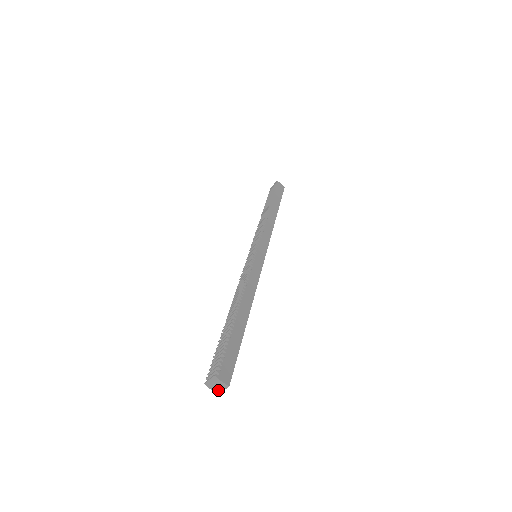
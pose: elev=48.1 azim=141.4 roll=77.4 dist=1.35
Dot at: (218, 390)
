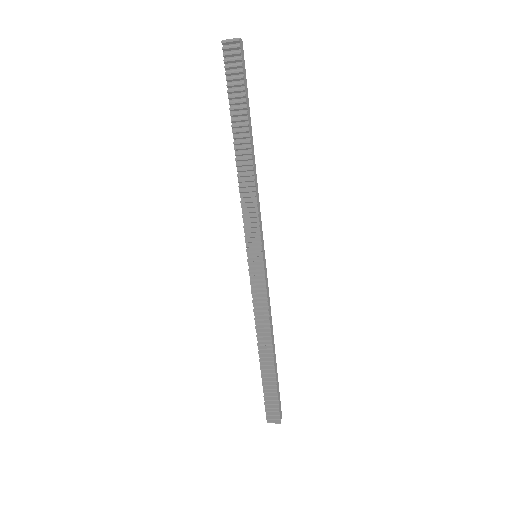
Dot at: occluded
